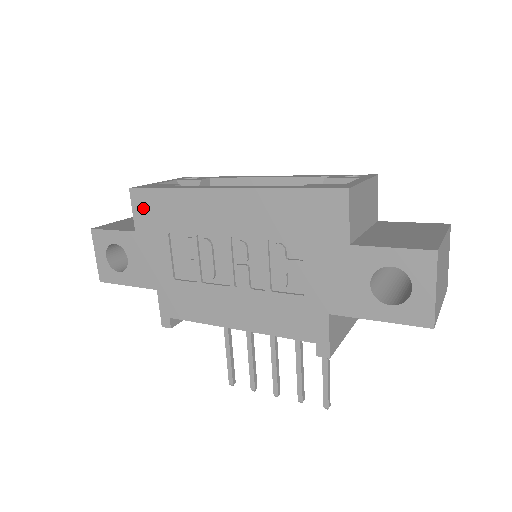
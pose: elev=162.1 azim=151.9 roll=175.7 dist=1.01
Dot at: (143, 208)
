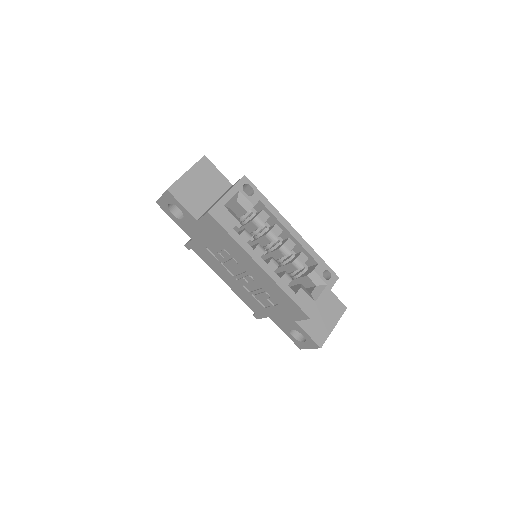
Dot at: (210, 223)
